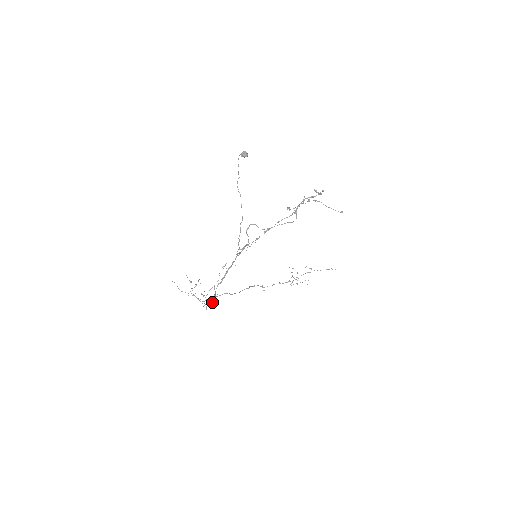
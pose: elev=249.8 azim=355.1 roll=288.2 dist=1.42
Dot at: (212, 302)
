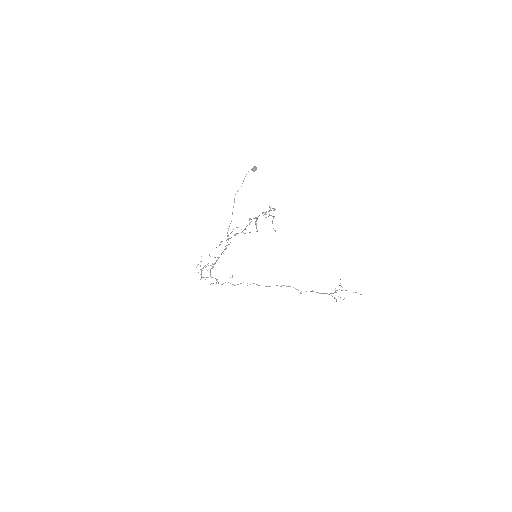
Dot at: (234, 285)
